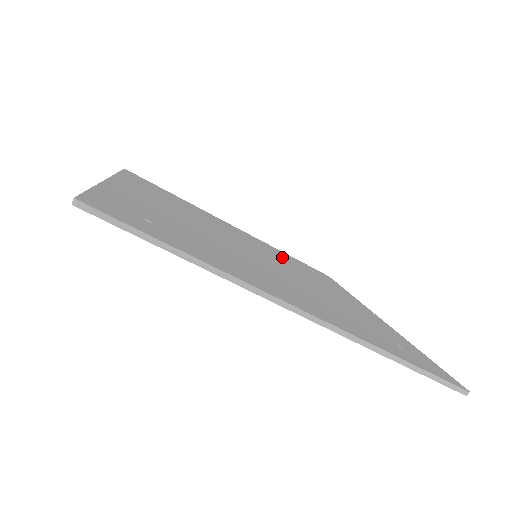
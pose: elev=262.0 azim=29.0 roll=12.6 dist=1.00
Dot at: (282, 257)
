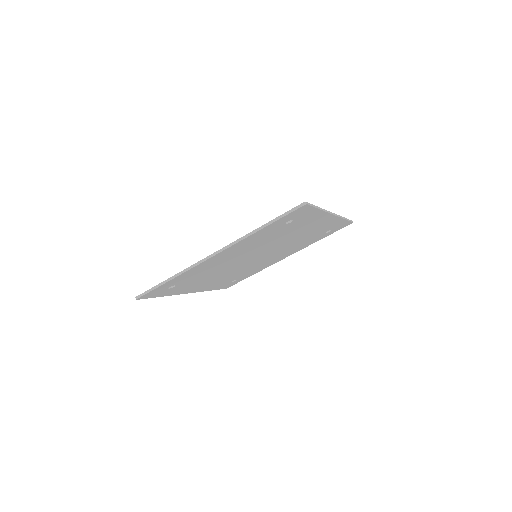
Dot at: occluded
